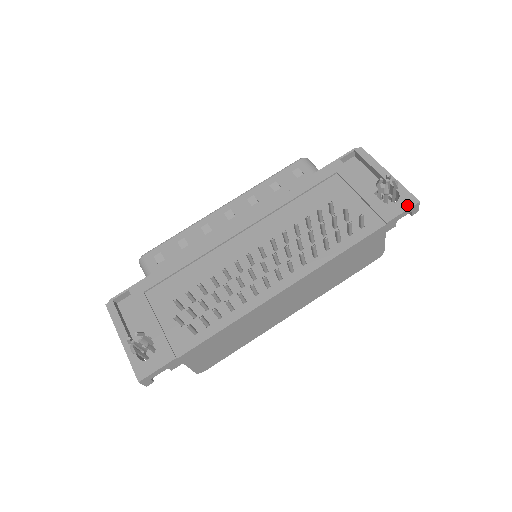
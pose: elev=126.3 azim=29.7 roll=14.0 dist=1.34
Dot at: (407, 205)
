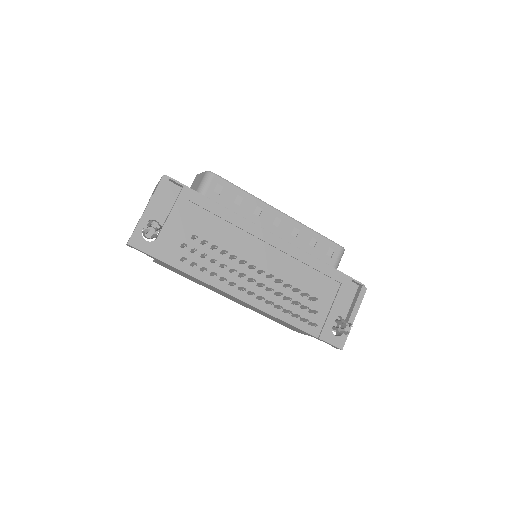
Dot at: (336, 344)
